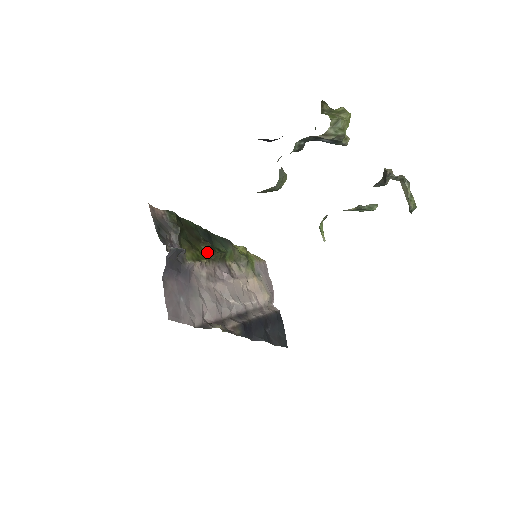
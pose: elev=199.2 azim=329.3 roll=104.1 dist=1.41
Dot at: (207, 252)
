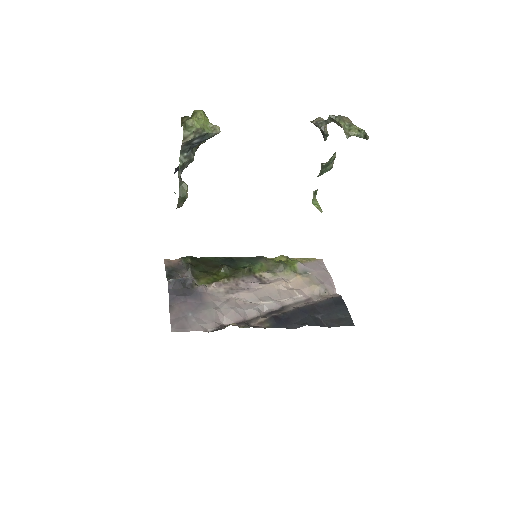
Dot at: (227, 273)
